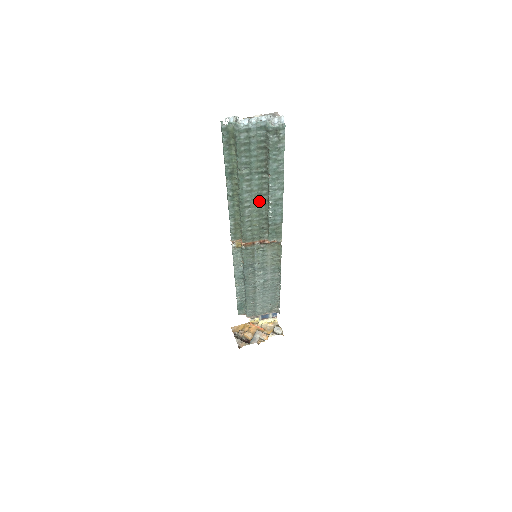
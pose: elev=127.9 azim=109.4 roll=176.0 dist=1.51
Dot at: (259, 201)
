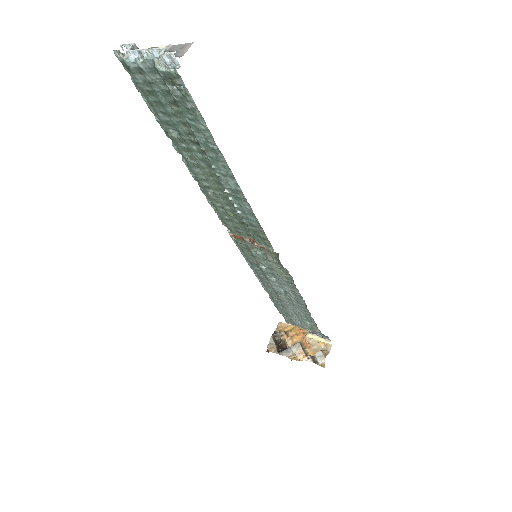
Dot at: (219, 184)
